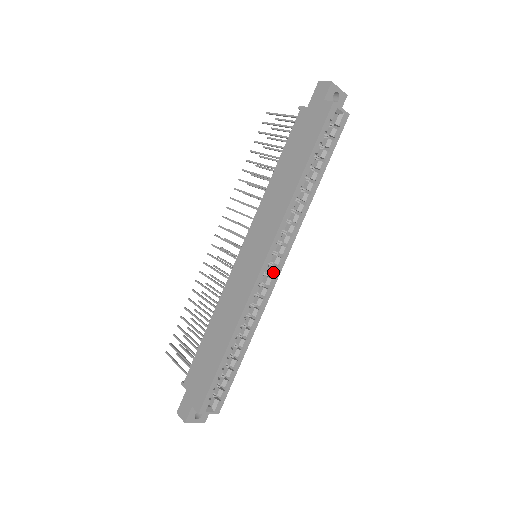
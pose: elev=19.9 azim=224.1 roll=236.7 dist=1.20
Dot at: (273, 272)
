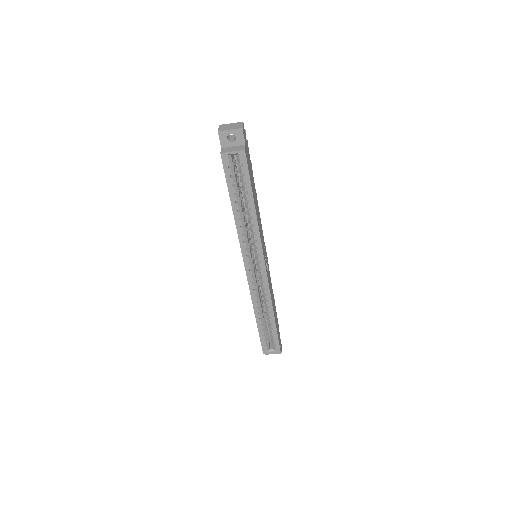
Dot at: (260, 273)
